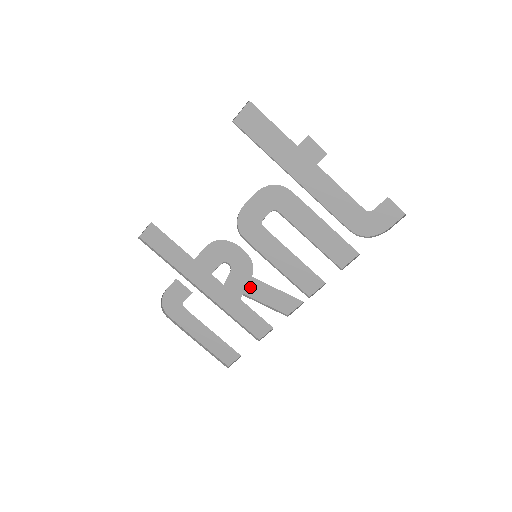
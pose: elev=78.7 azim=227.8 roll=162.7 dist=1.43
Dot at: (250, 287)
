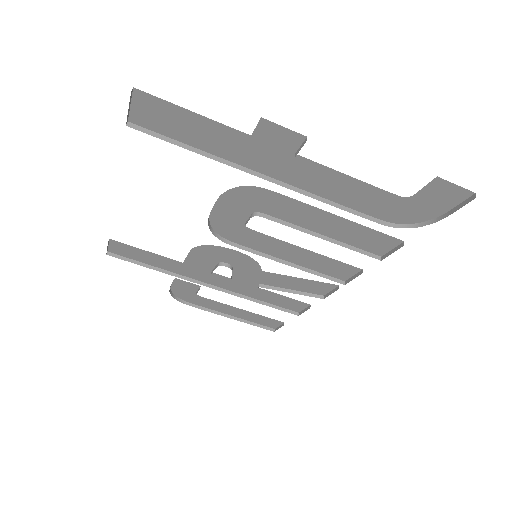
Dot at: (264, 278)
